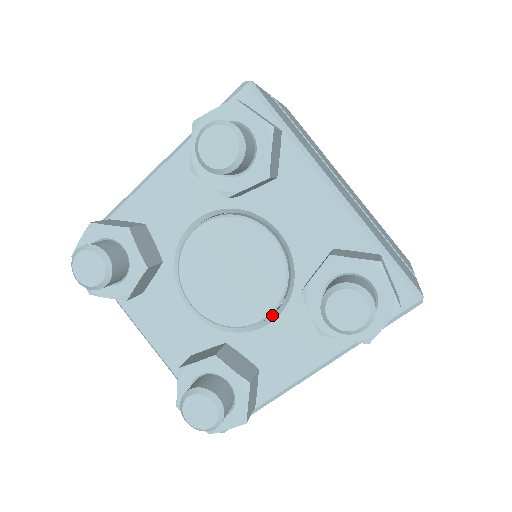
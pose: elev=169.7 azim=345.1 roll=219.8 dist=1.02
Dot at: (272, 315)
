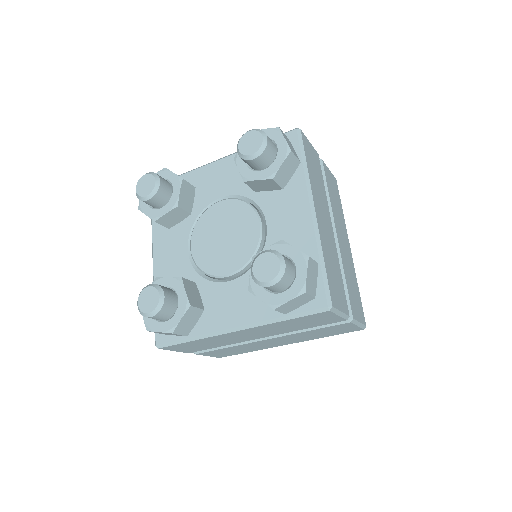
Dot at: (233, 277)
